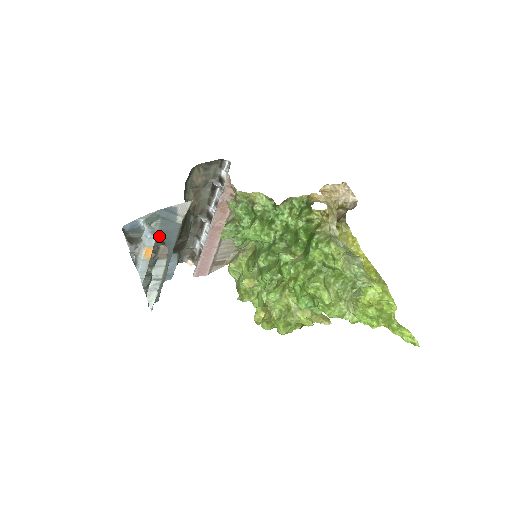
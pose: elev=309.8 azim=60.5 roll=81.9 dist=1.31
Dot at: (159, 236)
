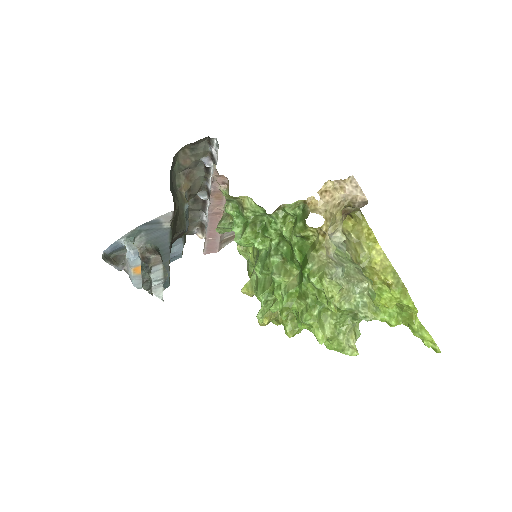
Dot at: (148, 244)
